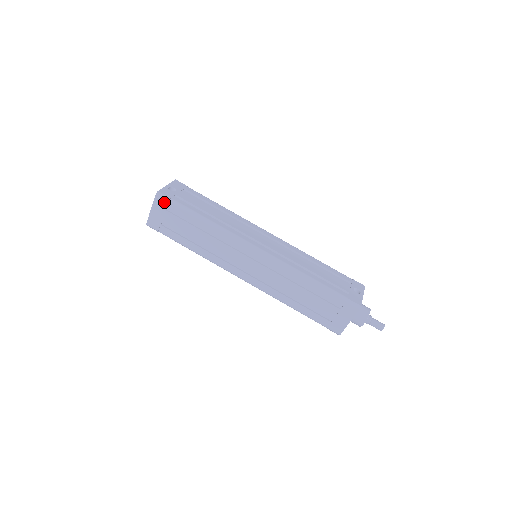
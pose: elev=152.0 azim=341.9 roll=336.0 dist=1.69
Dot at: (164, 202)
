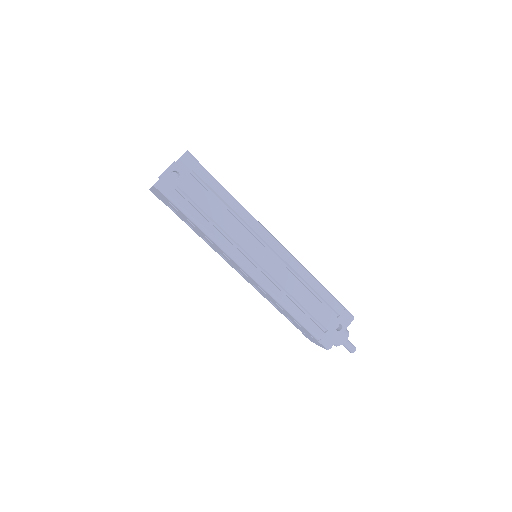
Dot at: (162, 194)
